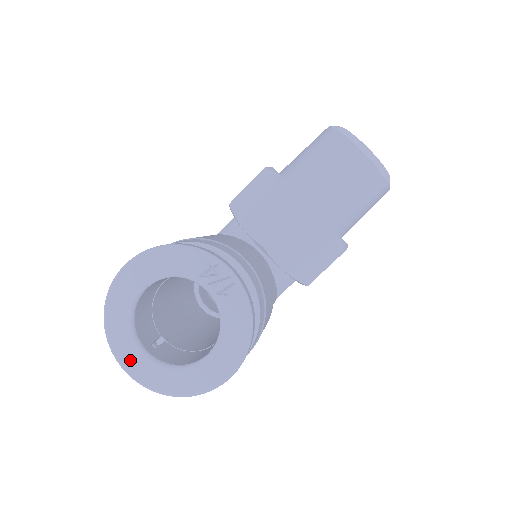
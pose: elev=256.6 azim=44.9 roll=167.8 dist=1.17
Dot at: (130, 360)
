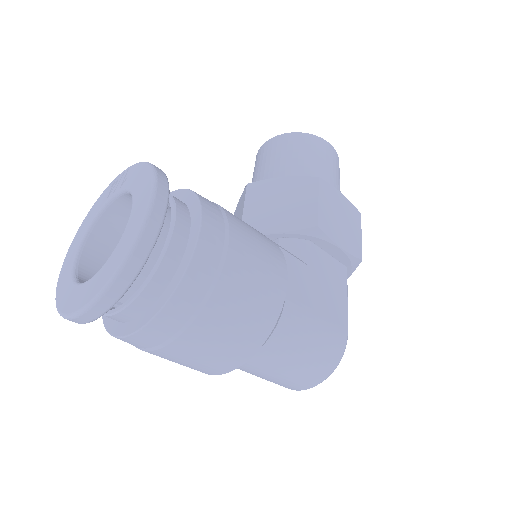
Dot at: (77, 301)
